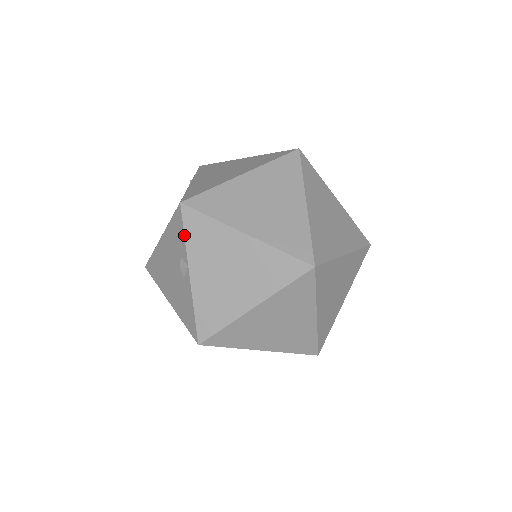
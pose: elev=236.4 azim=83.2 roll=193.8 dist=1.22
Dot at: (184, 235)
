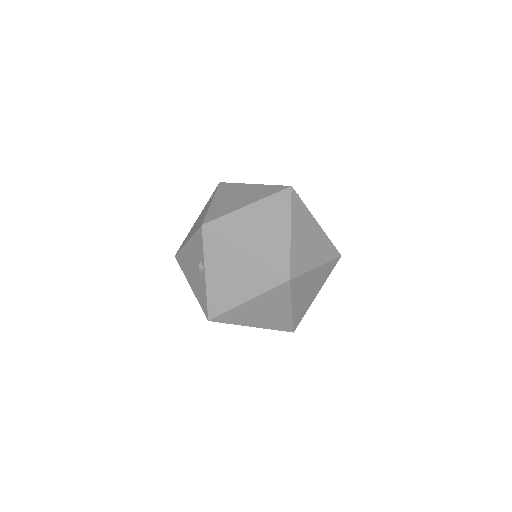
Dot at: (203, 247)
